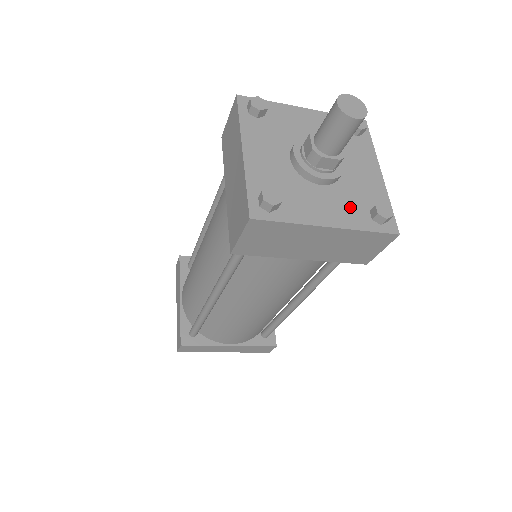
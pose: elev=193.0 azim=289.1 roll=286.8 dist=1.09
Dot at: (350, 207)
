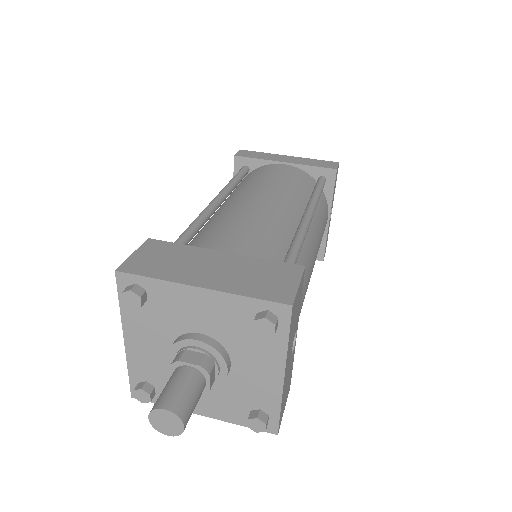
Dot at: (229, 404)
